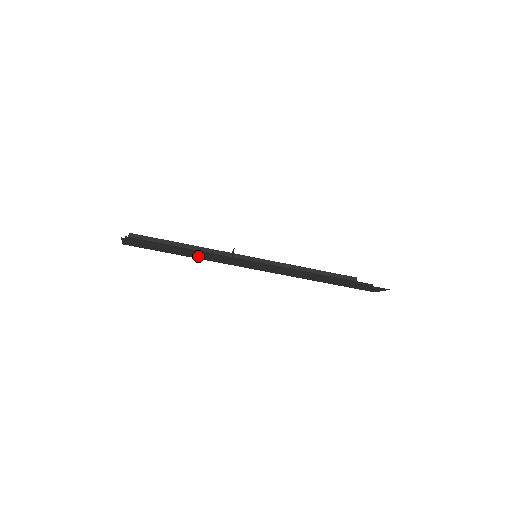
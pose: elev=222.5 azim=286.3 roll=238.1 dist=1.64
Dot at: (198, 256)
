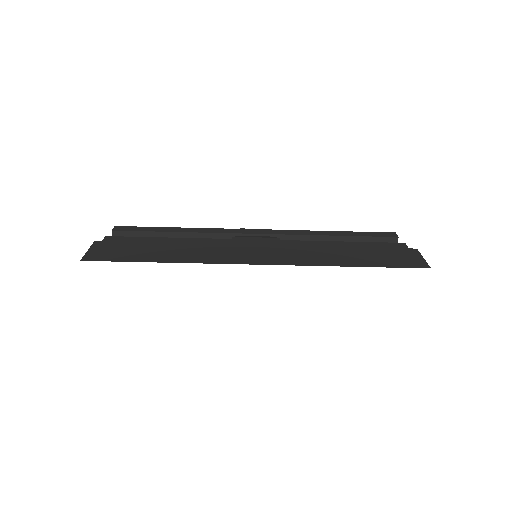
Dot at: occluded
